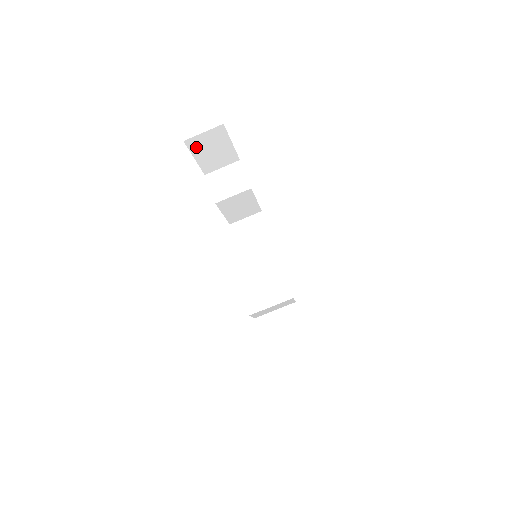
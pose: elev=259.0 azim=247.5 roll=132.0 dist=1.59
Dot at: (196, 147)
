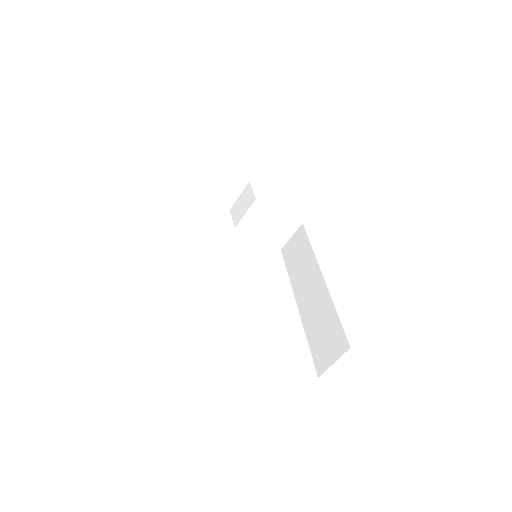
Dot at: (195, 185)
